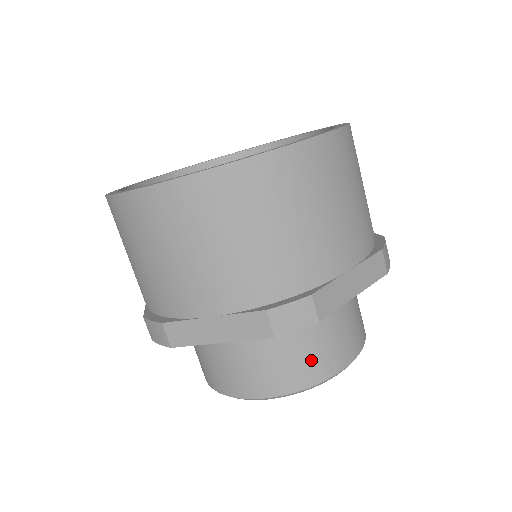
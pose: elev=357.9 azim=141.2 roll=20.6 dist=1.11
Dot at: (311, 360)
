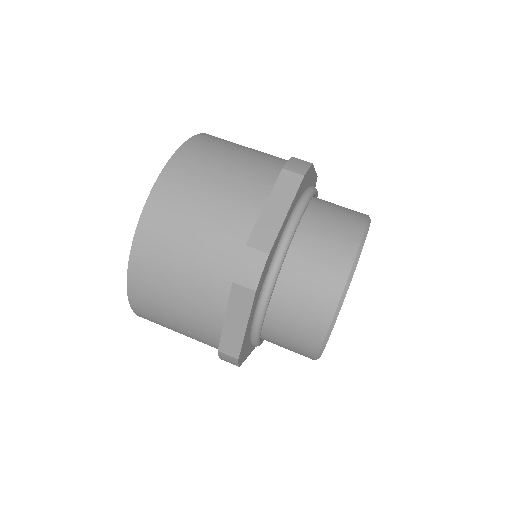
Dot at: (296, 346)
